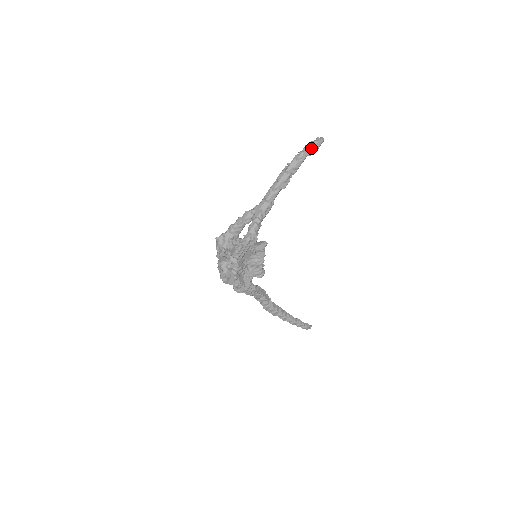
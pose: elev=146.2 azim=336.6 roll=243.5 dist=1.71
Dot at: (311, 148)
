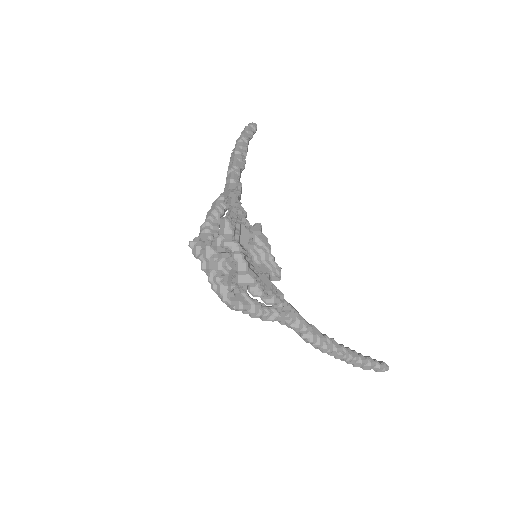
Dot at: (248, 129)
